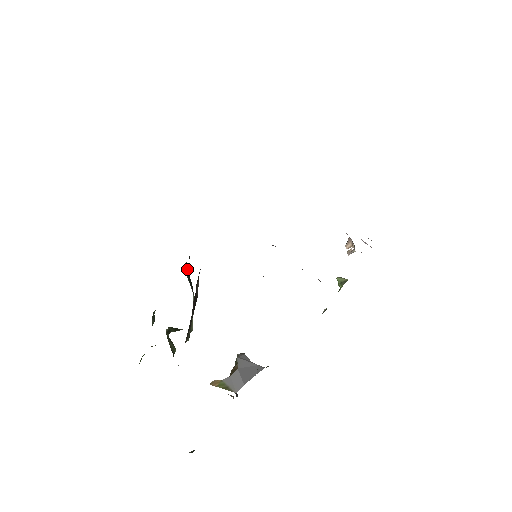
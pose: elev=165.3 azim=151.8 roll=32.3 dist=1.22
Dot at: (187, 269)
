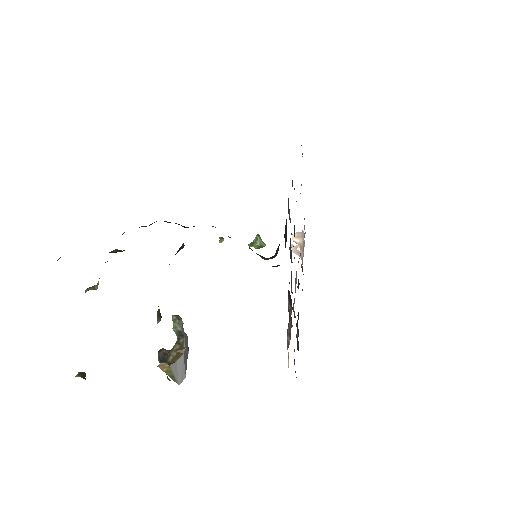
Dot at: occluded
